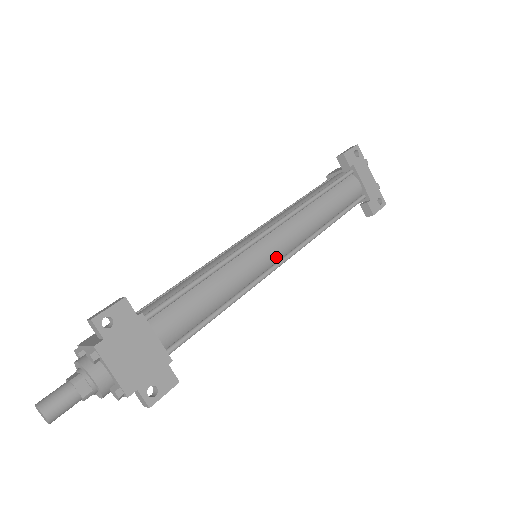
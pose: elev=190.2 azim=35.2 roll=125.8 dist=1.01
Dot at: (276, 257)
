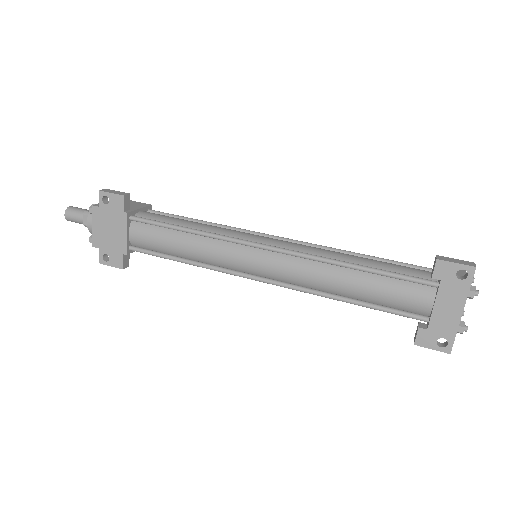
Dot at: (258, 272)
